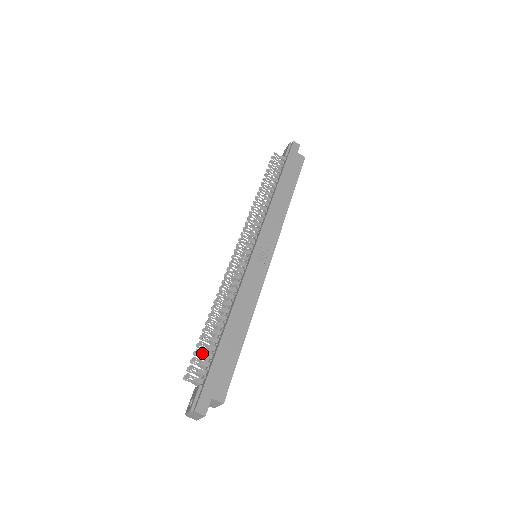
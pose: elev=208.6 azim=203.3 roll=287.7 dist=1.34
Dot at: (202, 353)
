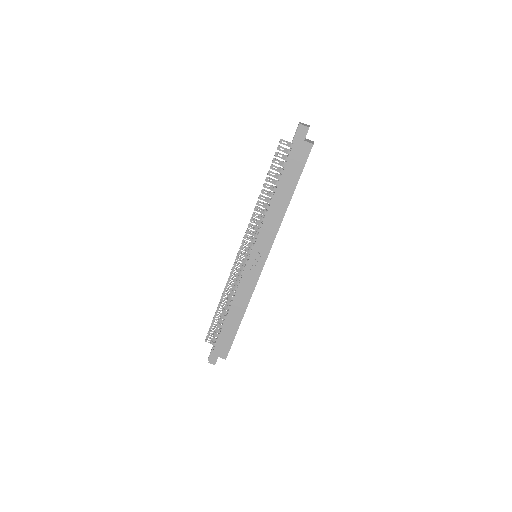
Dot at: occluded
